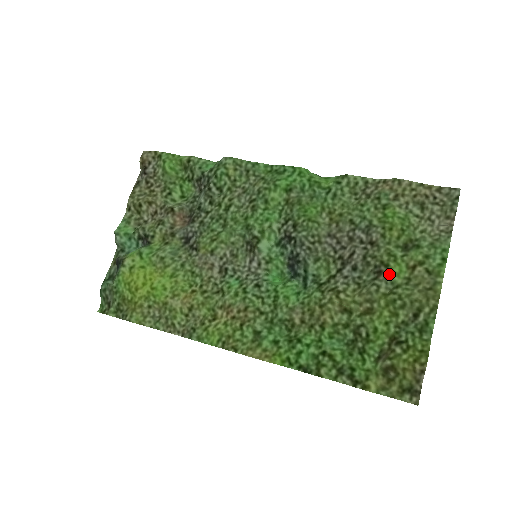
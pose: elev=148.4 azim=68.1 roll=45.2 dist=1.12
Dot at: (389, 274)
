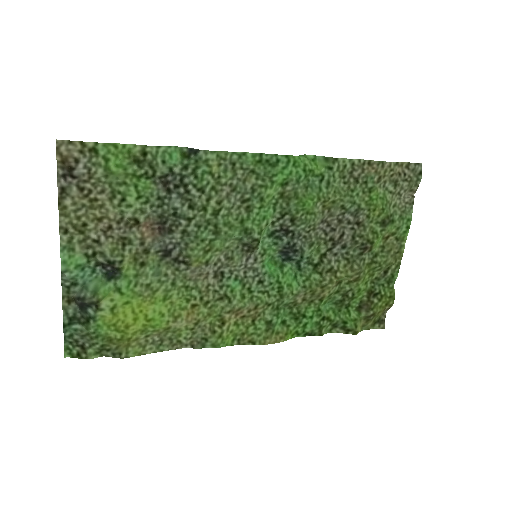
Dot at: (372, 248)
